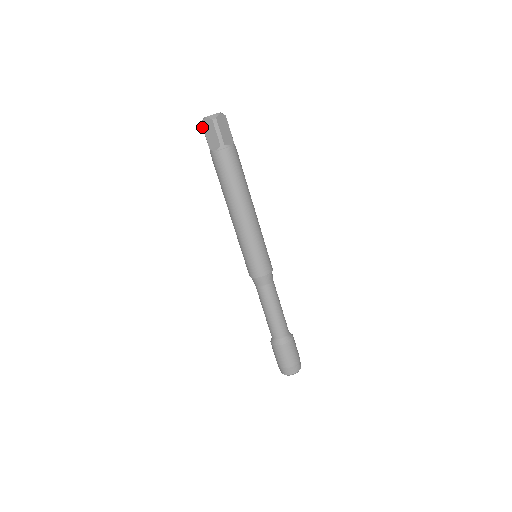
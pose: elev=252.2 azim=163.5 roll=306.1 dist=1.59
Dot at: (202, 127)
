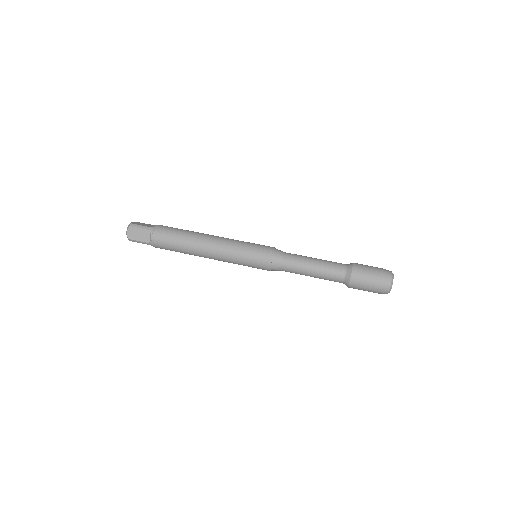
Dot at: (132, 241)
